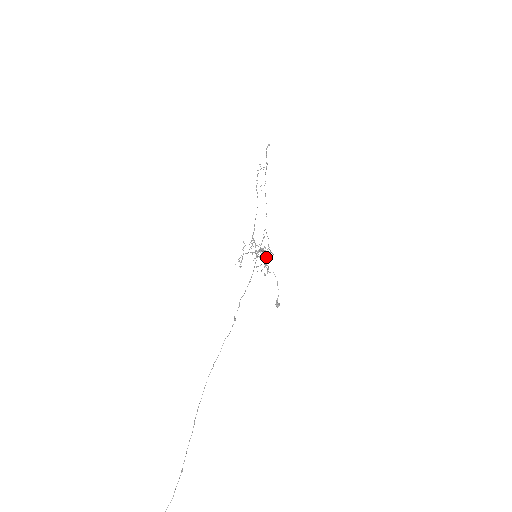
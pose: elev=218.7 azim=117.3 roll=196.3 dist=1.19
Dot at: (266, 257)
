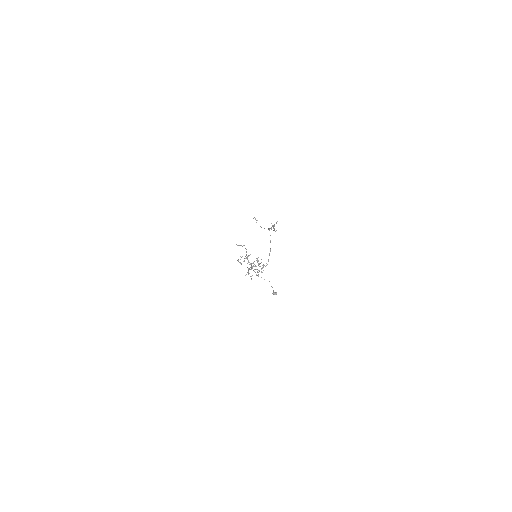
Dot at: (258, 270)
